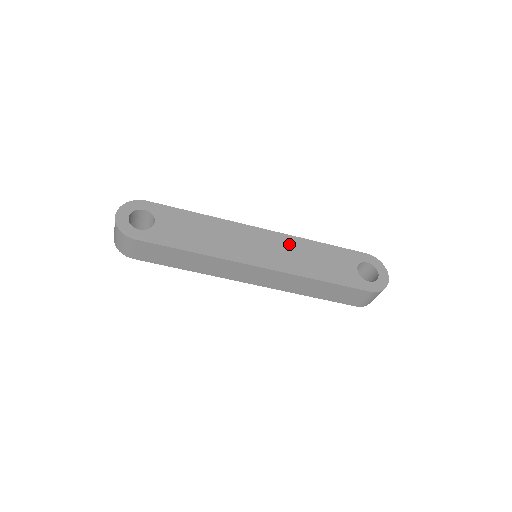
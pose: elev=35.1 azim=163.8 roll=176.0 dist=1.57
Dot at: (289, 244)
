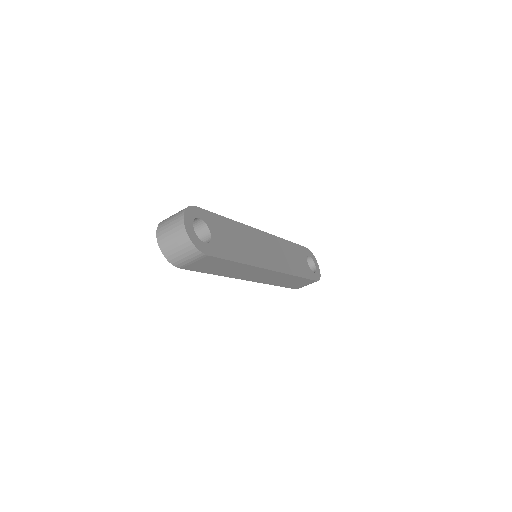
Dot at: (278, 245)
